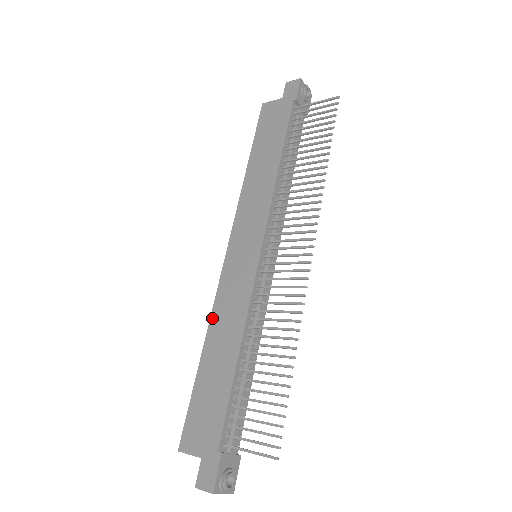
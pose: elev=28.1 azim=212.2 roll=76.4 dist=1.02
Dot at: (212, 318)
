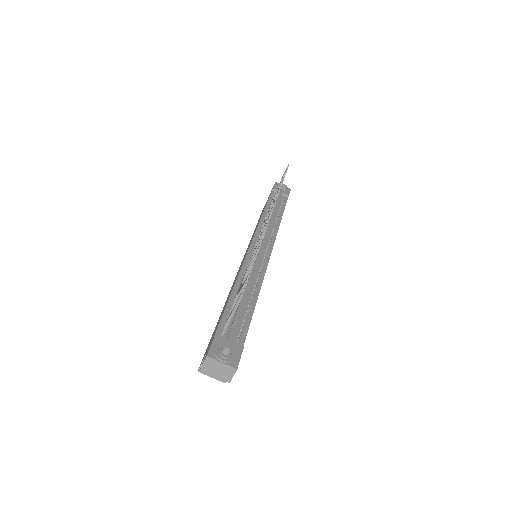
Dot at: (227, 297)
